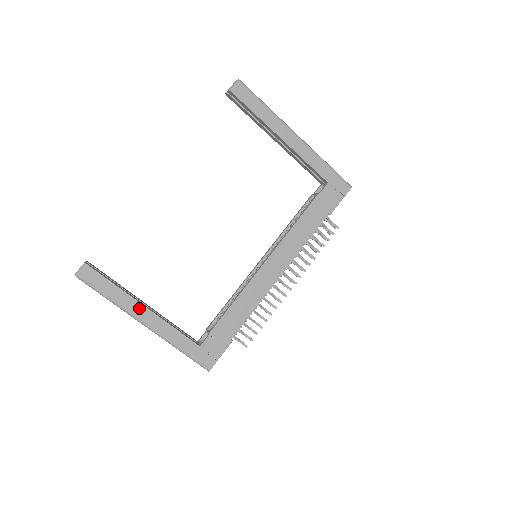
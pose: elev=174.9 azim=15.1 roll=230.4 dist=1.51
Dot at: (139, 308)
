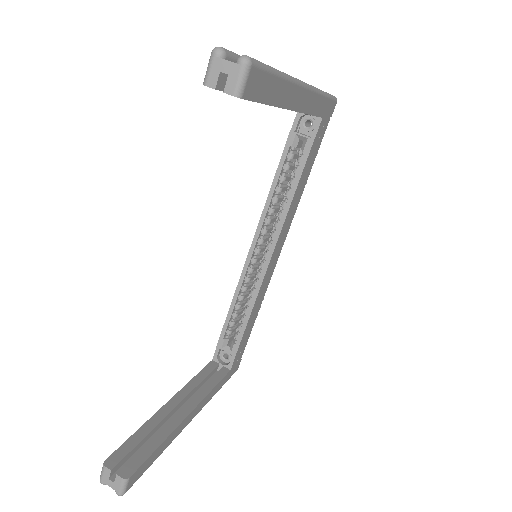
Dot at: (185, 422)
